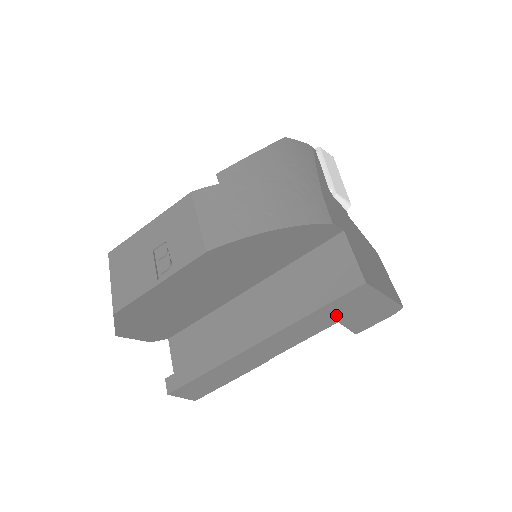
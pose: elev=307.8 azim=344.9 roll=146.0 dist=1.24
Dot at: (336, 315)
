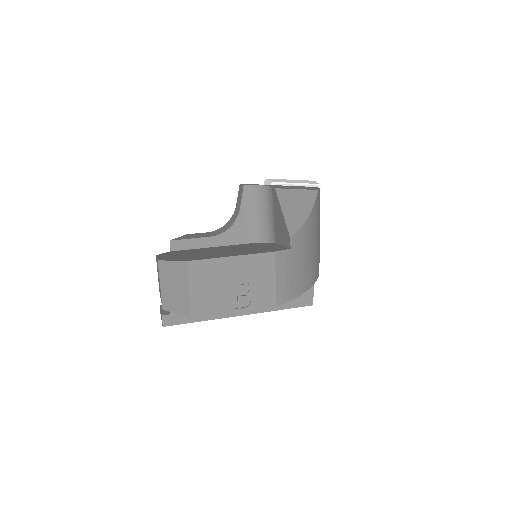
Dot at: occluded
